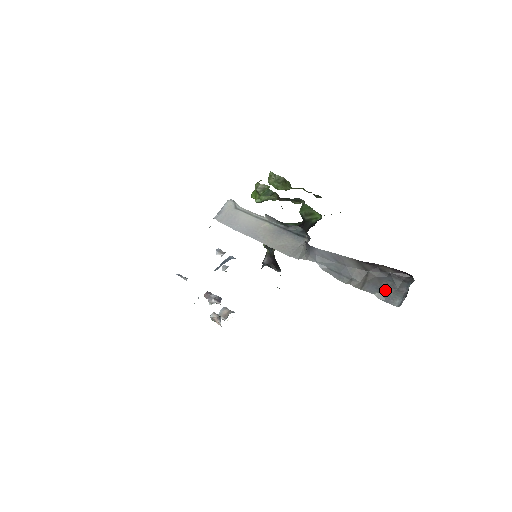
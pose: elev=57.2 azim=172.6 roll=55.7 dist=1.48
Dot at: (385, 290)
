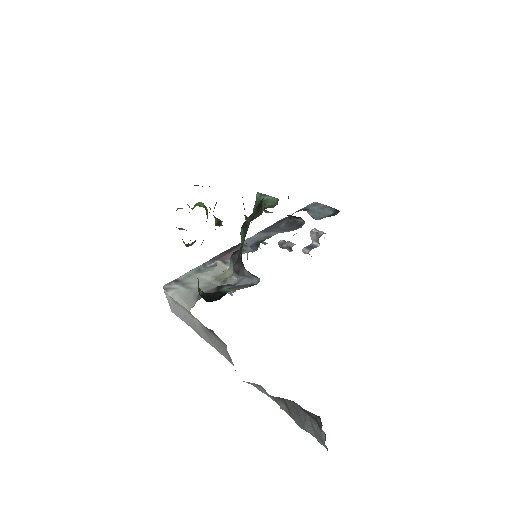
Dot at: (308, 425)
